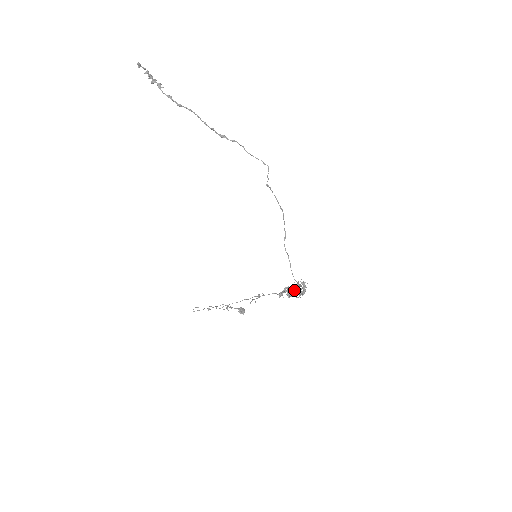
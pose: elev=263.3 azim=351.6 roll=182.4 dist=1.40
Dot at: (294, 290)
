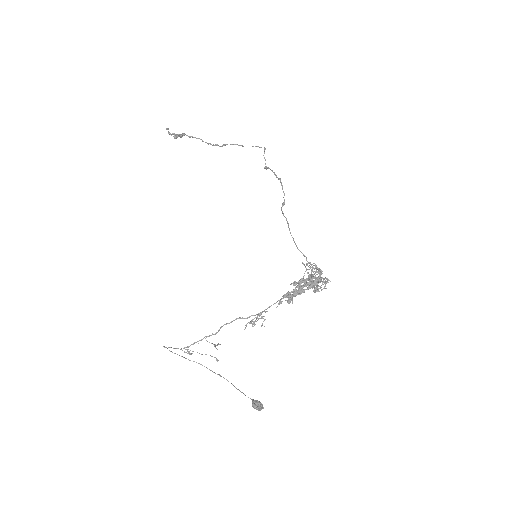
Dot at: occluded
